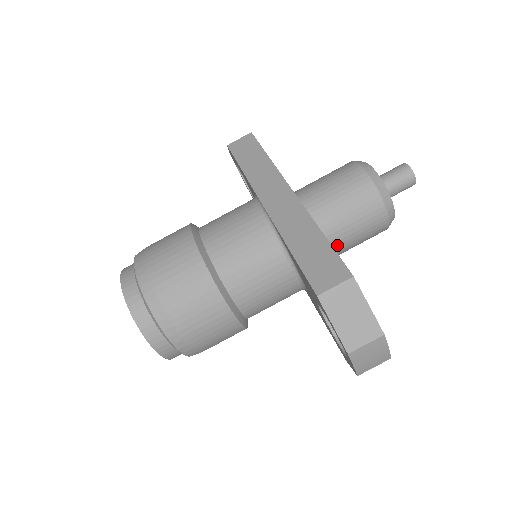
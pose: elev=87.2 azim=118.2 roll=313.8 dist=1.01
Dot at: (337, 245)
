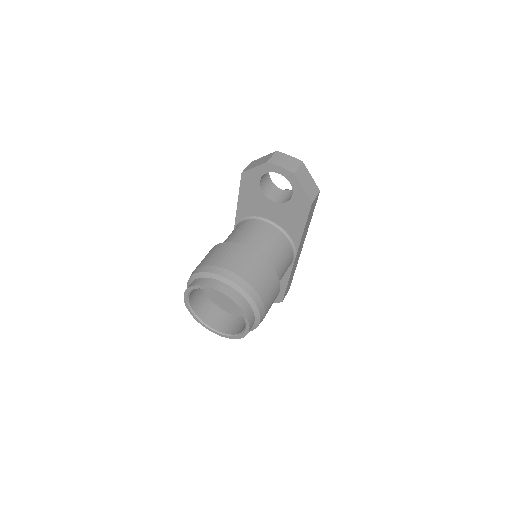
Dot at: occluded
